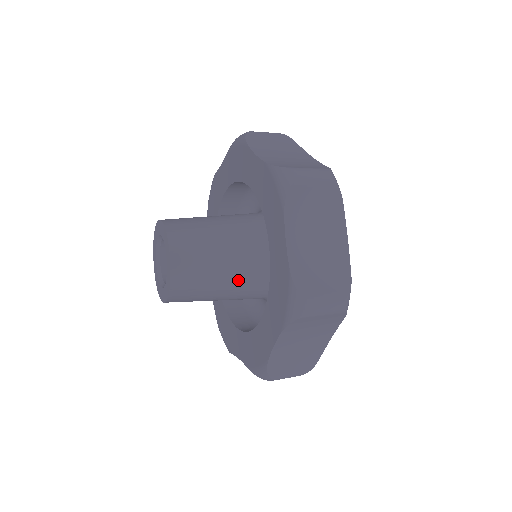
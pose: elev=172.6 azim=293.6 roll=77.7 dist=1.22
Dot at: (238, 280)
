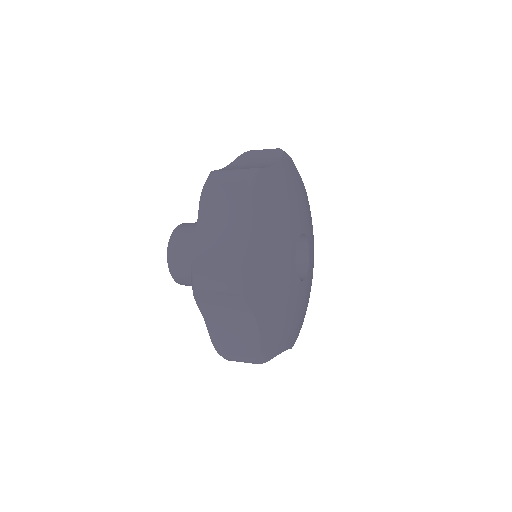
Dot at: occluded
